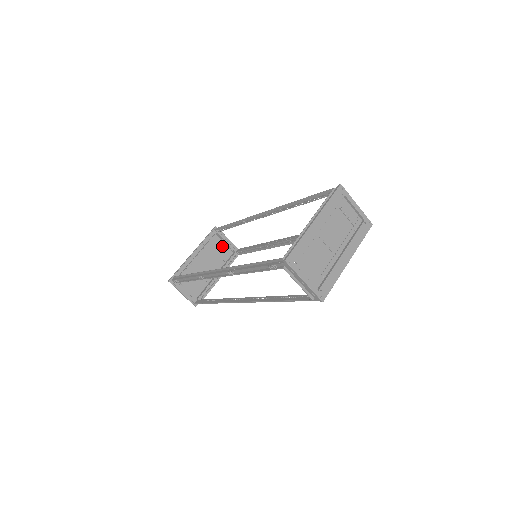
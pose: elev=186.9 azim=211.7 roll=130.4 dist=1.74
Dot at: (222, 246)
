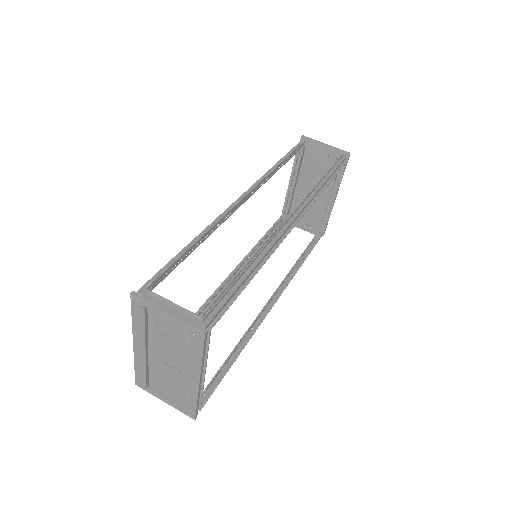
Dot at: (323, 155)
